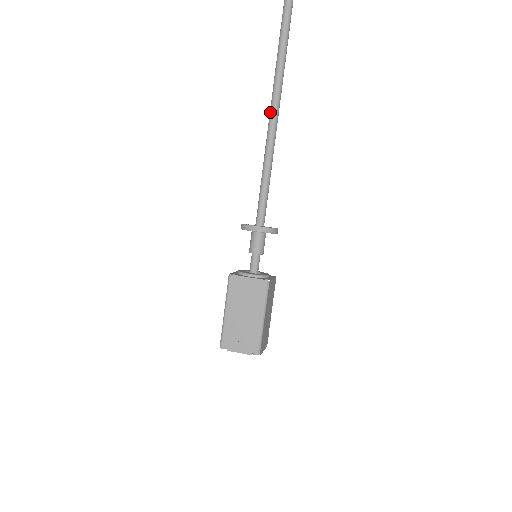
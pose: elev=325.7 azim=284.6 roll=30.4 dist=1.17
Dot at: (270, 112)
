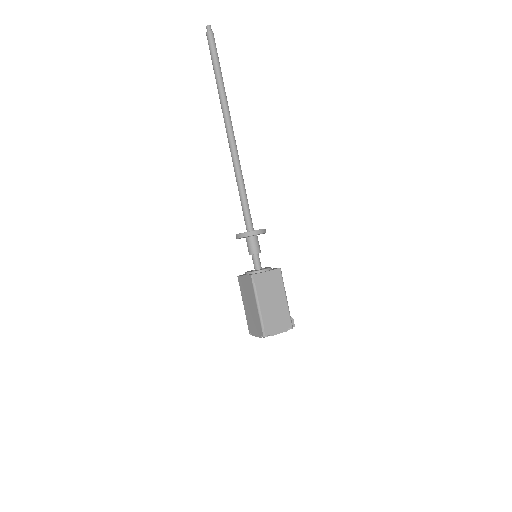
Dot at: (228, 142)
